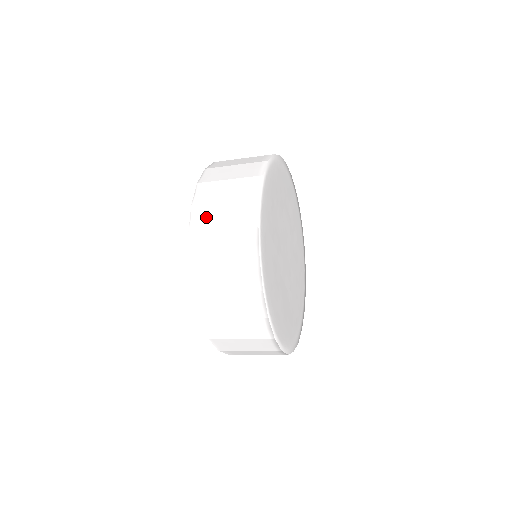
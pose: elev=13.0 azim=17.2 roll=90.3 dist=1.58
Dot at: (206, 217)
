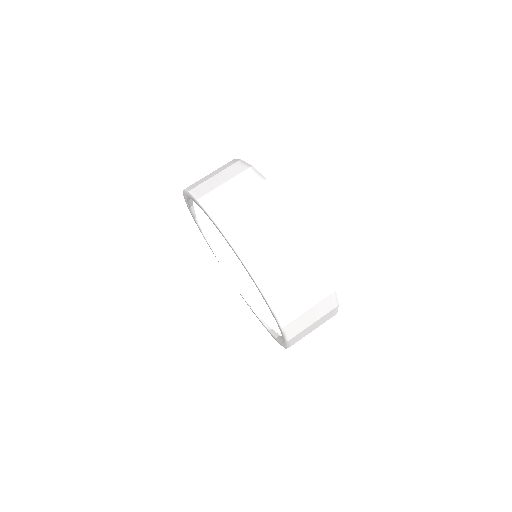
Dot at: (217, 198)
